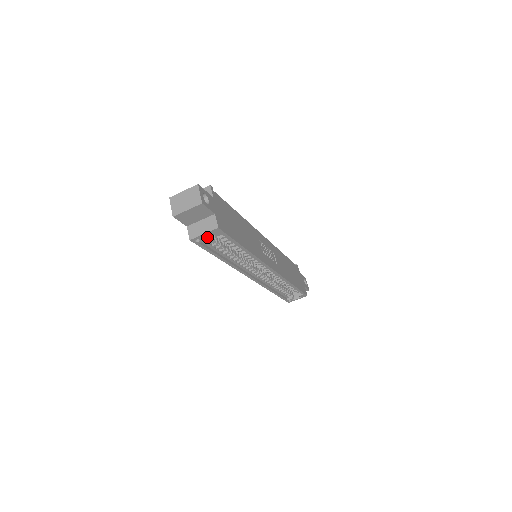
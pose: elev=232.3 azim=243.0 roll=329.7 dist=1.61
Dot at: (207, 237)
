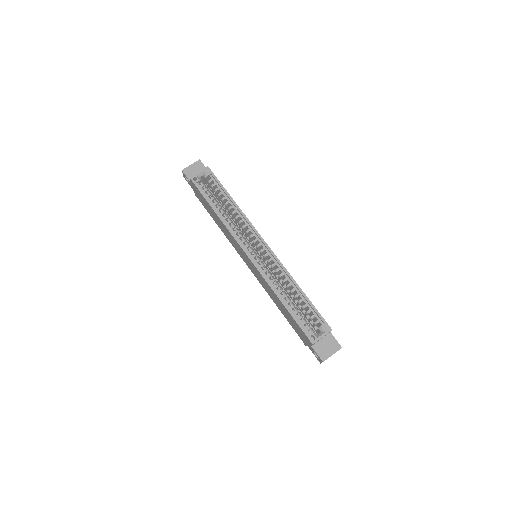
Dot at: (203, 184)
